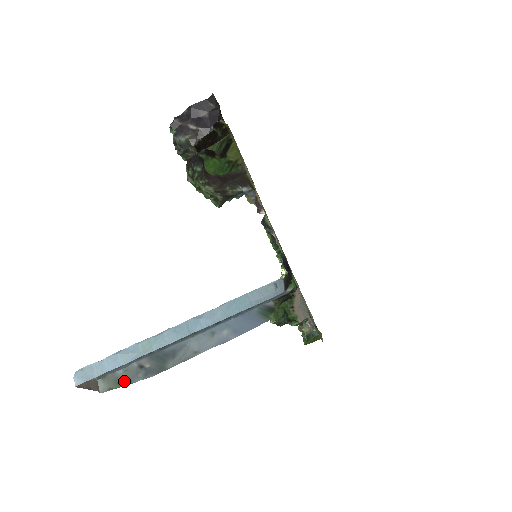
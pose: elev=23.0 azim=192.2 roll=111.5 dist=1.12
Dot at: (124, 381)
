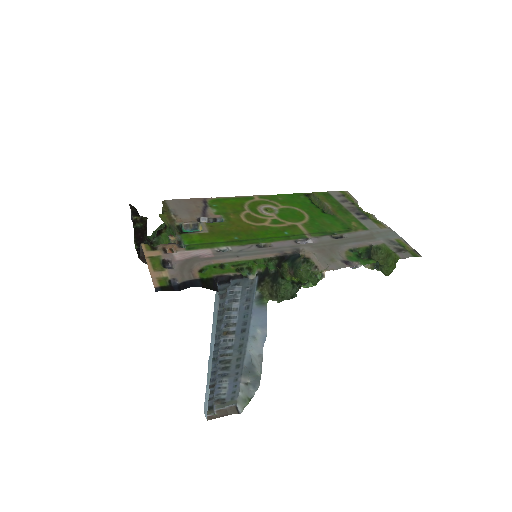
Dot at: (247, 398)
